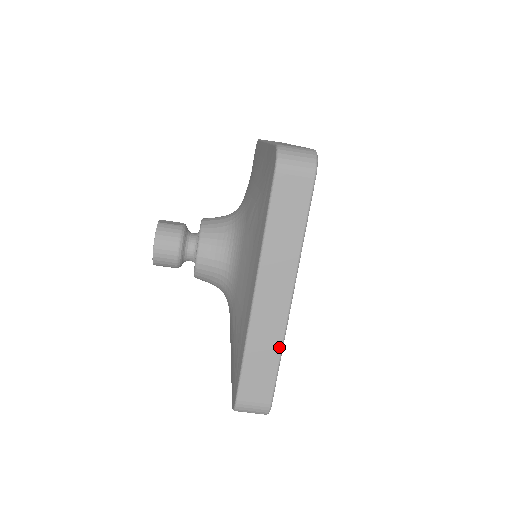
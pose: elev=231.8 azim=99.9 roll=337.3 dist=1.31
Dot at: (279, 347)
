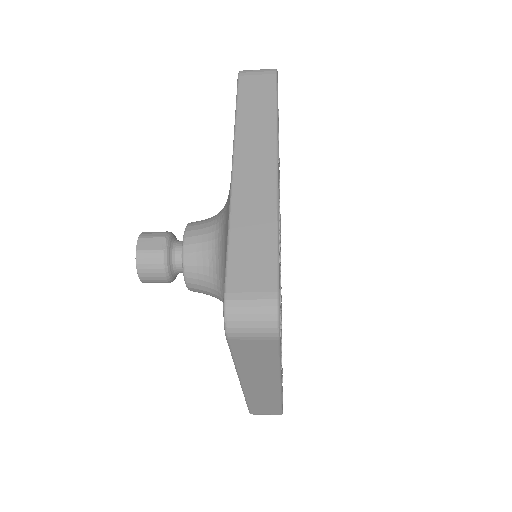
Dot at: (278, 400)
